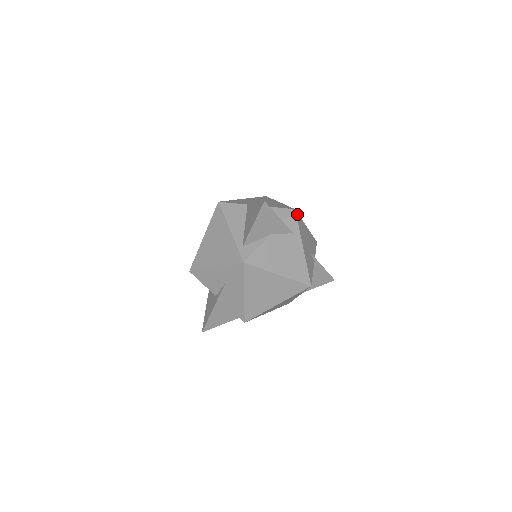
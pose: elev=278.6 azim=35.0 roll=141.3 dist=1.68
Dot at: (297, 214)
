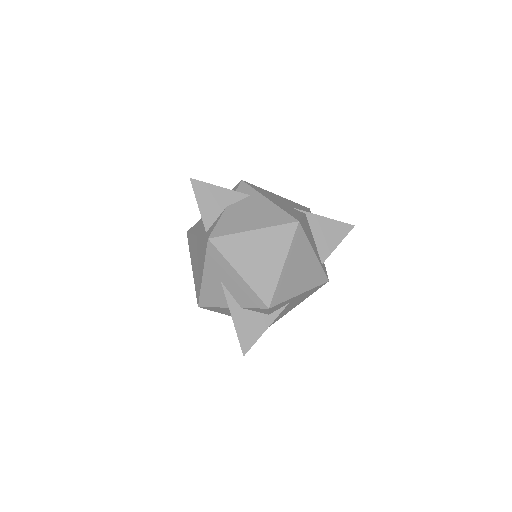
Dot at: (248, 184)
